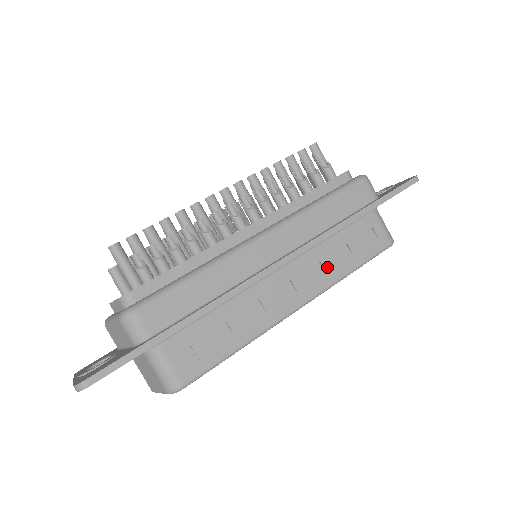
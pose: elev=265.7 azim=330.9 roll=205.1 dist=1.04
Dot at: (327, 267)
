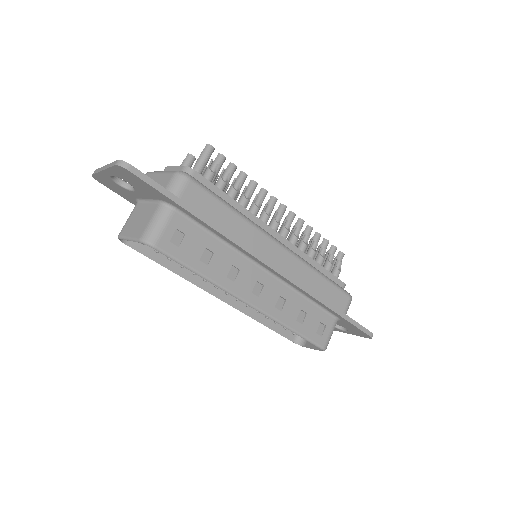
Dot at: (286, 308)
